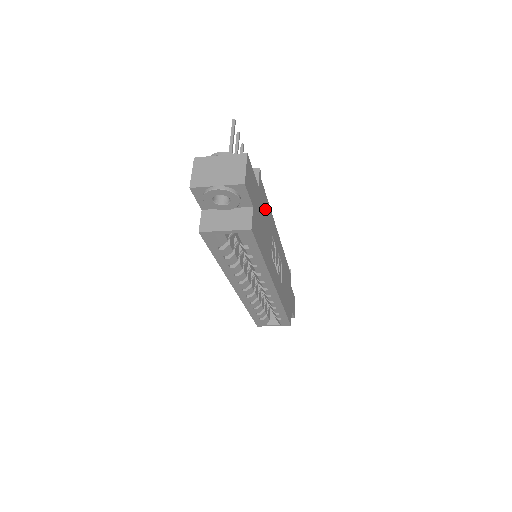
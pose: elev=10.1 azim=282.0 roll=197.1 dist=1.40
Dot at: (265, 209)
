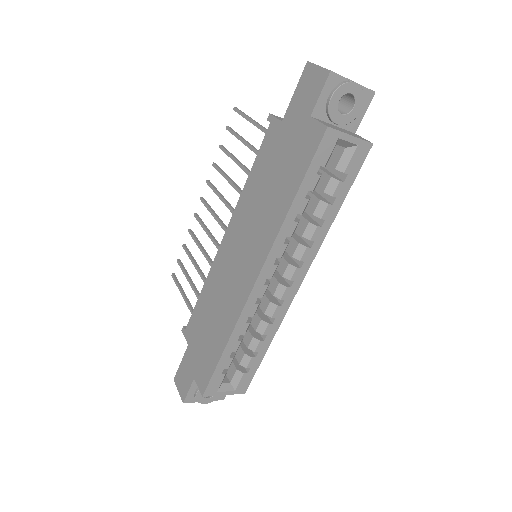
Dot at: occluded
